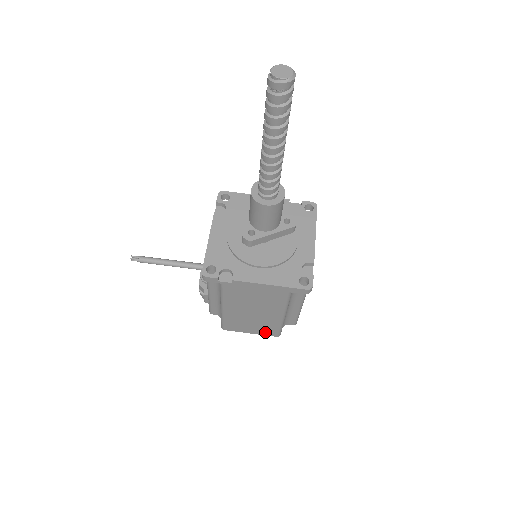
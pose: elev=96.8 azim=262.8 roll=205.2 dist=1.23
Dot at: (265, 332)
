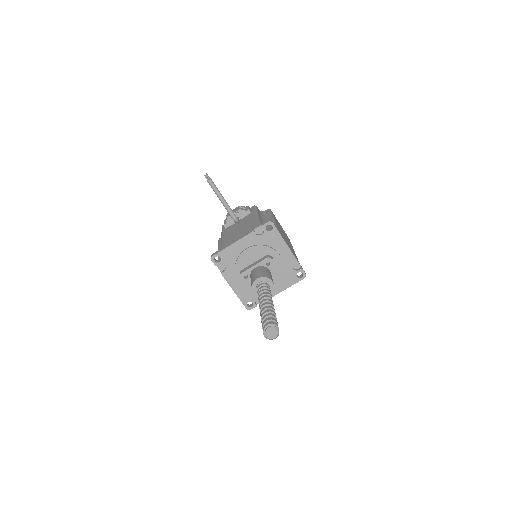
Dot at: occluded
